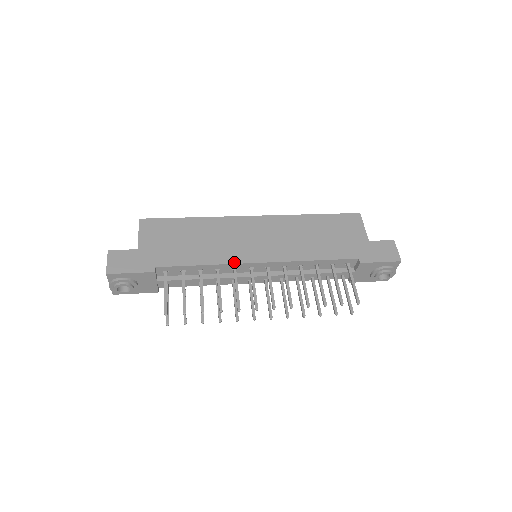
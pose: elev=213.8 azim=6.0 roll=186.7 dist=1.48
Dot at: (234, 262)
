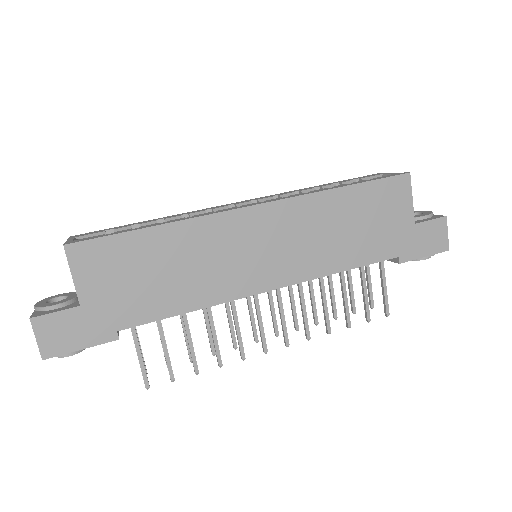
Dot at: (233, 298)
